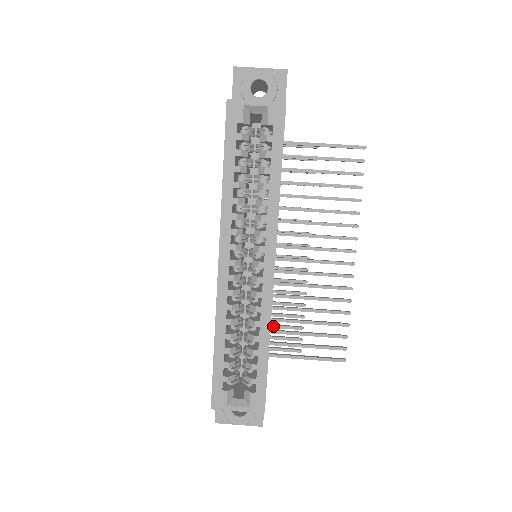
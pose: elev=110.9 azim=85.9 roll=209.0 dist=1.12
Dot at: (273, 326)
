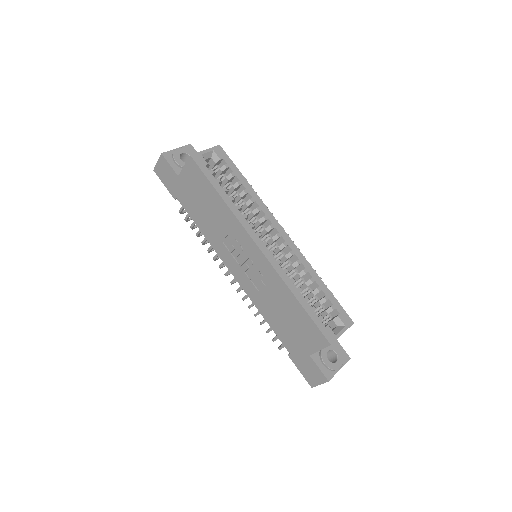
Dot at: occluded
